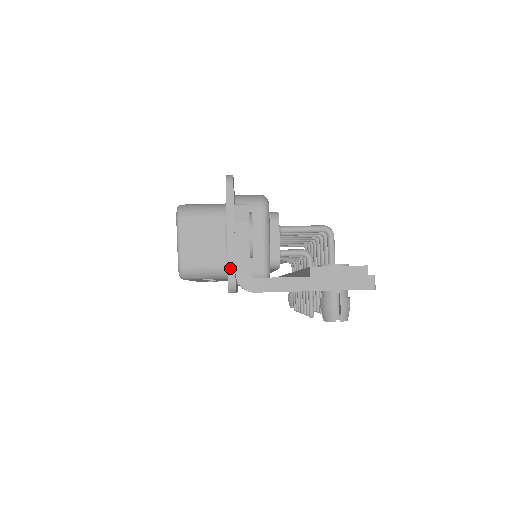
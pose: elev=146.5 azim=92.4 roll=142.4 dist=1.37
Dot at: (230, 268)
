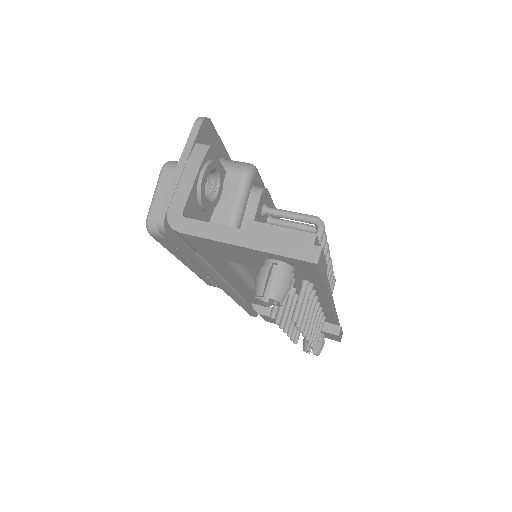
Dot at: (165, 201)
